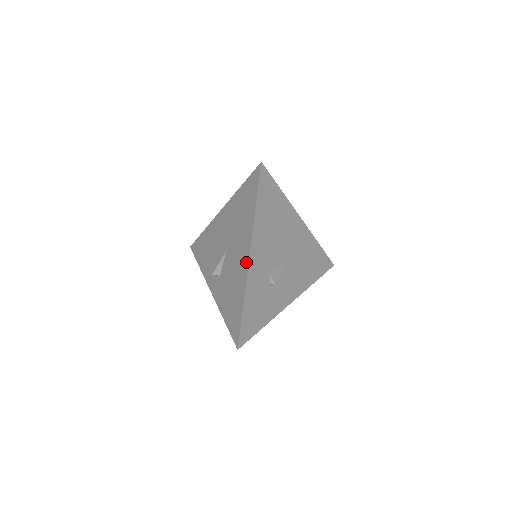
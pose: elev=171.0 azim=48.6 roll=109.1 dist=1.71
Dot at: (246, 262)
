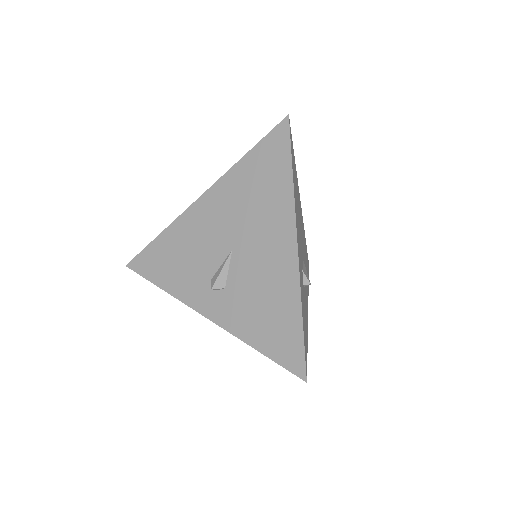
Dot at: (292, 253)
